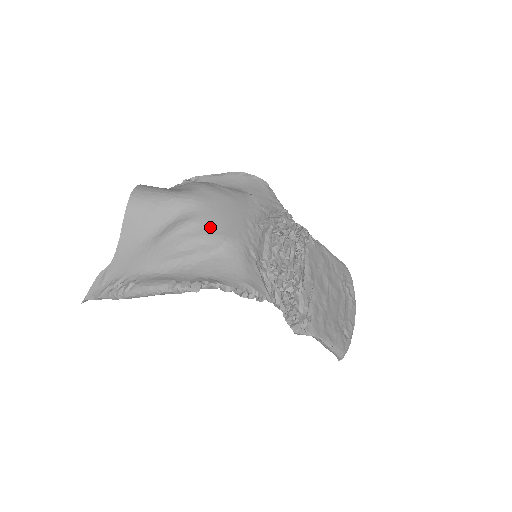
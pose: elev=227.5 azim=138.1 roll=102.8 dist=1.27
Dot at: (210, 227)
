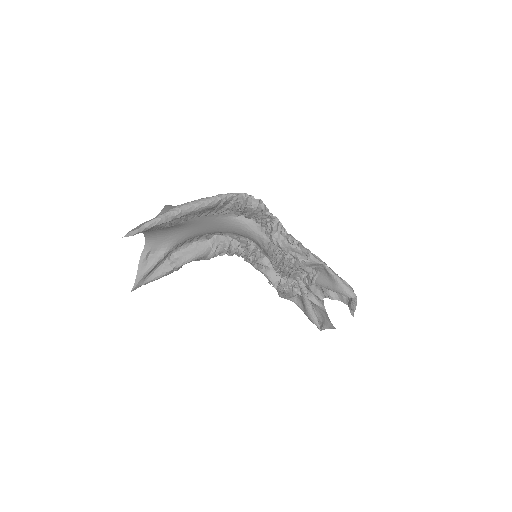
Dot at: occluded
